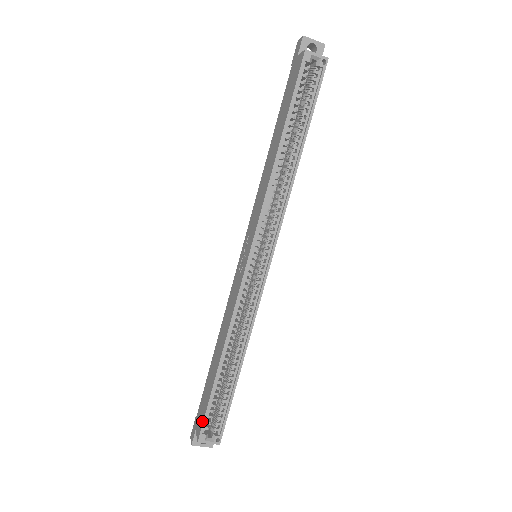
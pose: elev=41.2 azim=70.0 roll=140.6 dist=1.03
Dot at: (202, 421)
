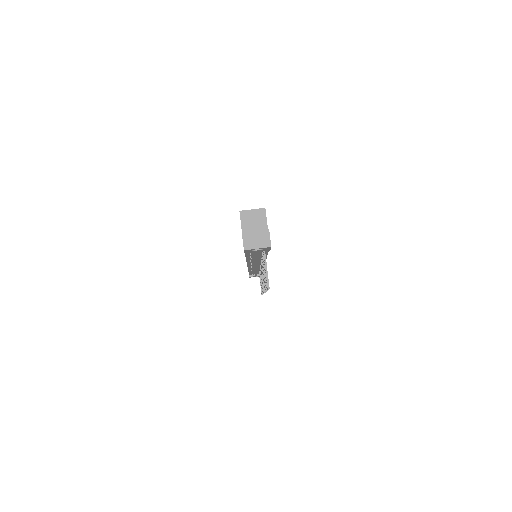
Dot at: occluded
